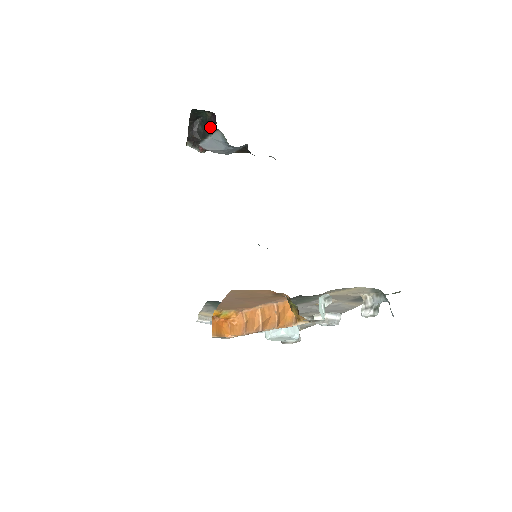
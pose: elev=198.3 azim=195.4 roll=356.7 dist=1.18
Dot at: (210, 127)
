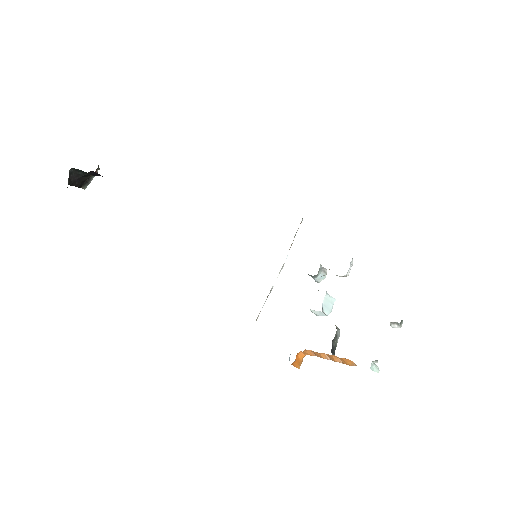
Dot at: occluded
